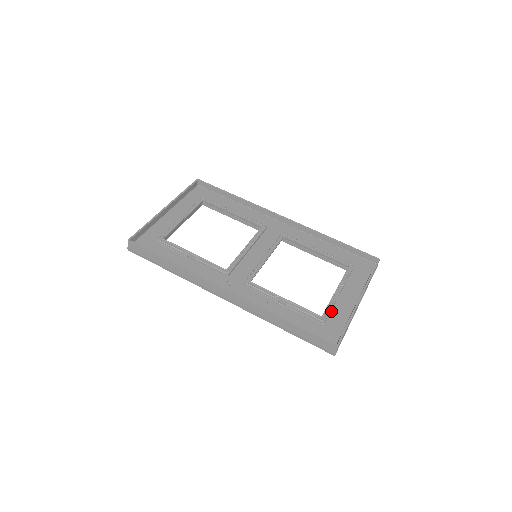
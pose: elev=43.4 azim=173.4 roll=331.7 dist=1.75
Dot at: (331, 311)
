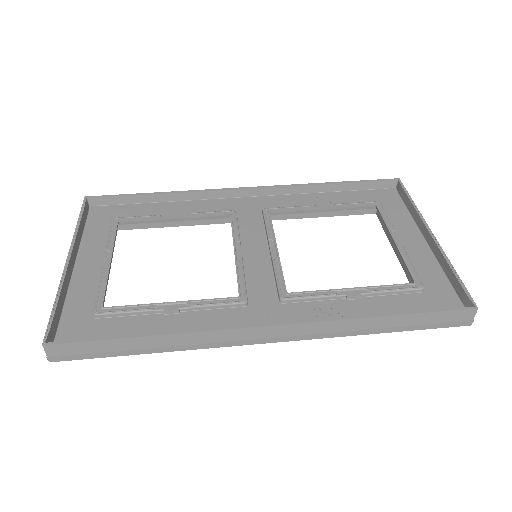
Dot at: (414, 270)
